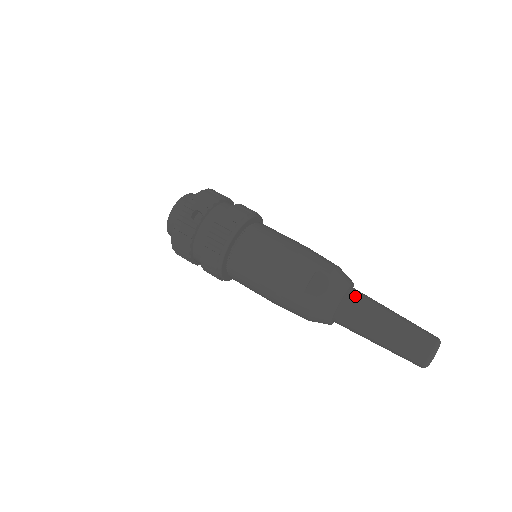
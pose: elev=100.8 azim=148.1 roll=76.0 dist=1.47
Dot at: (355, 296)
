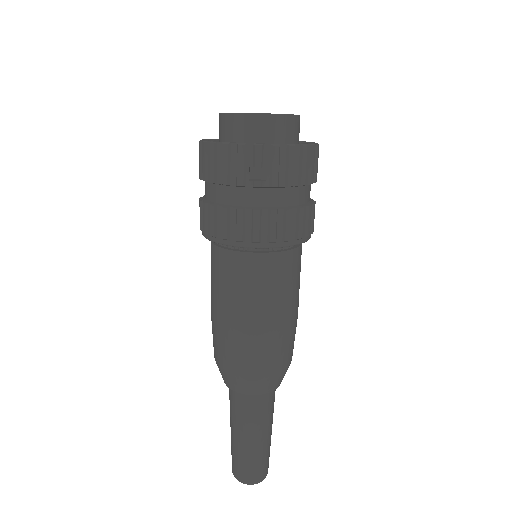
Dot at: (264, 400)
